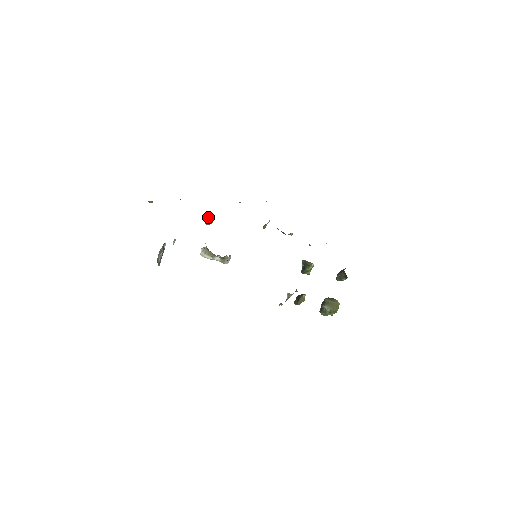
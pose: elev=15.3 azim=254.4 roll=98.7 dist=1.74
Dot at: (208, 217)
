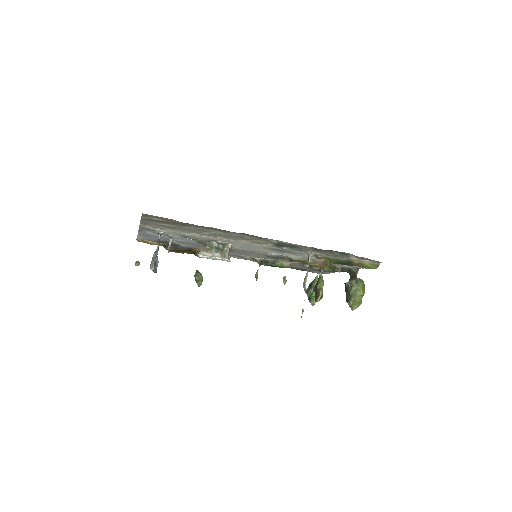
Dot at: (197, 272)
